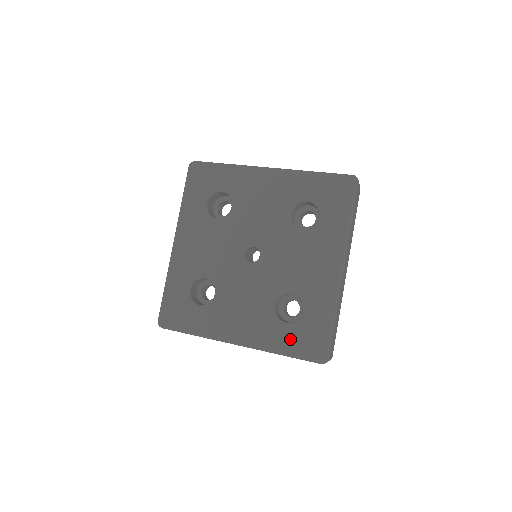
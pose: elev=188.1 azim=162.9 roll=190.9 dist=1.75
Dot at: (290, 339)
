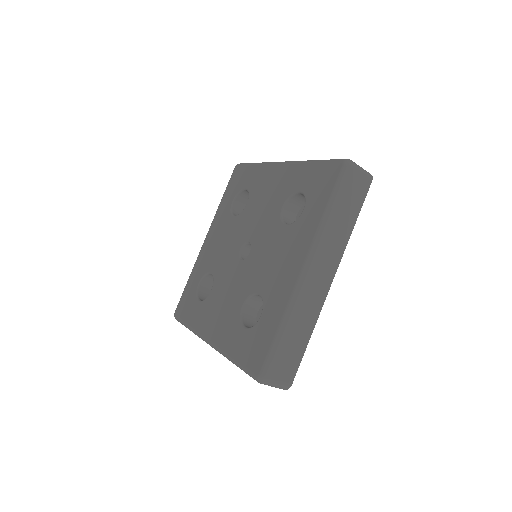
Dot at: (242, 346)
